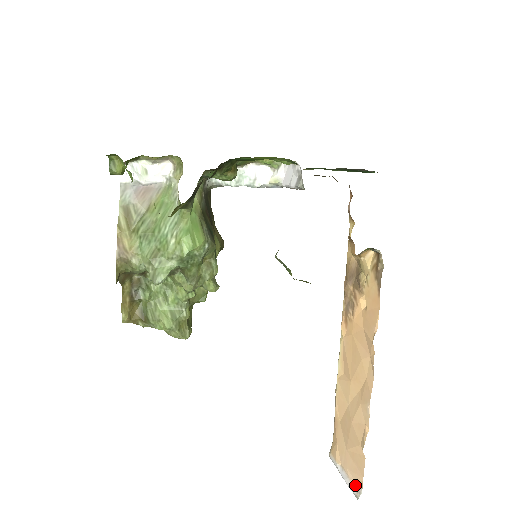
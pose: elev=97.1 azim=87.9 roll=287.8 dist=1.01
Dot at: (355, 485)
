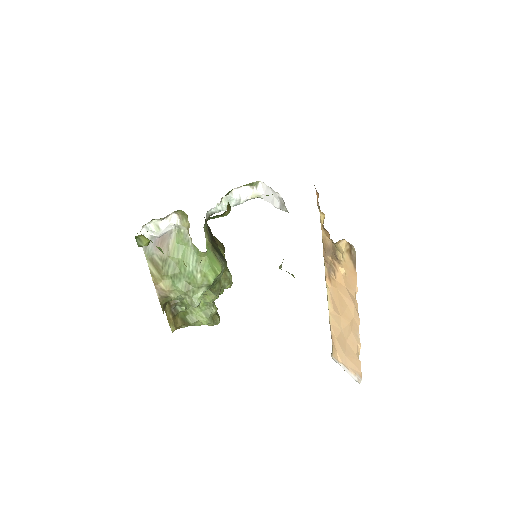
Dot at: (356, 376)
